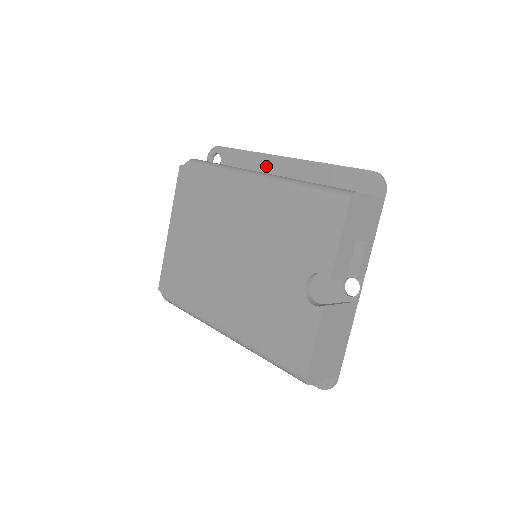
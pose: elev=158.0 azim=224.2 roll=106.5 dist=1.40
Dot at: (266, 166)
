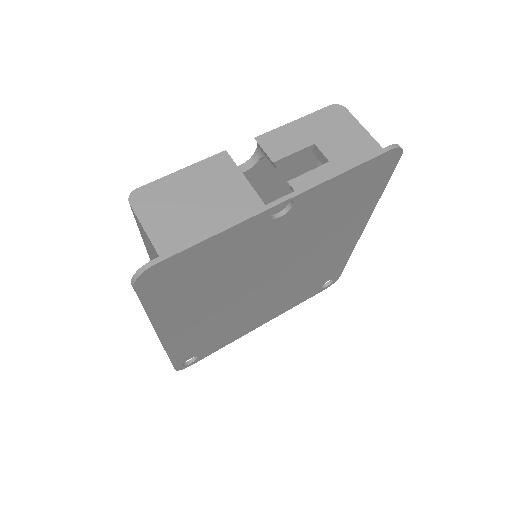
Dot at: occluded
